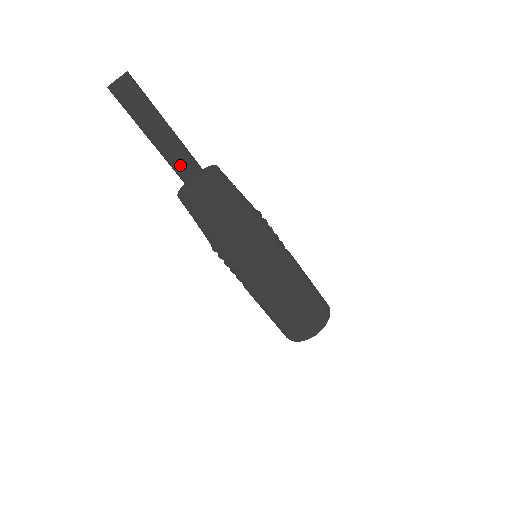
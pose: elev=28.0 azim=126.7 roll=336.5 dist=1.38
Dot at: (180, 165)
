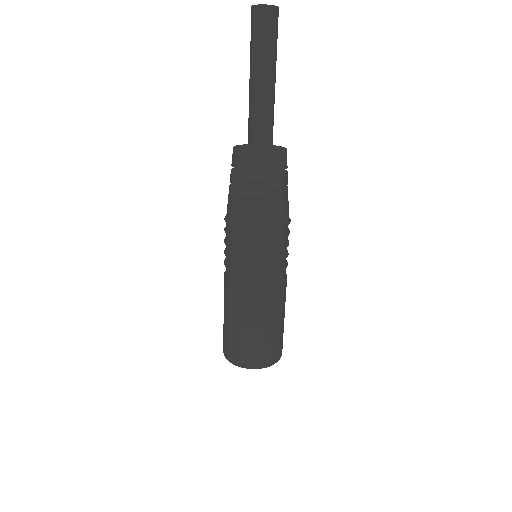
Dot at: (266, 121)
